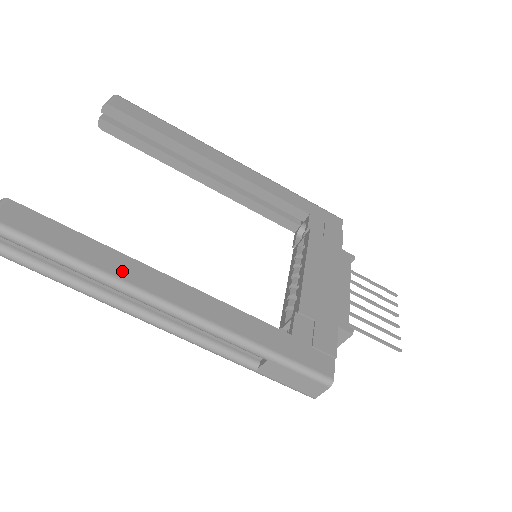
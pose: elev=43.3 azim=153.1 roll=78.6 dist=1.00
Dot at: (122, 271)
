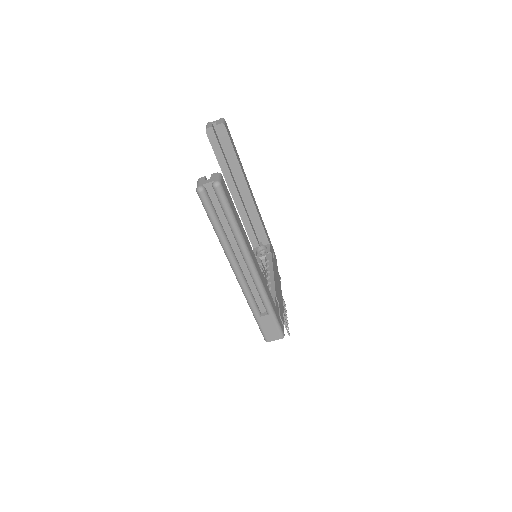
Dot at: (247, 241)
